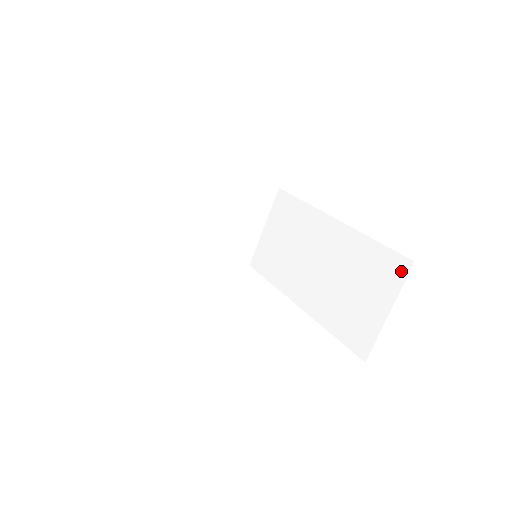
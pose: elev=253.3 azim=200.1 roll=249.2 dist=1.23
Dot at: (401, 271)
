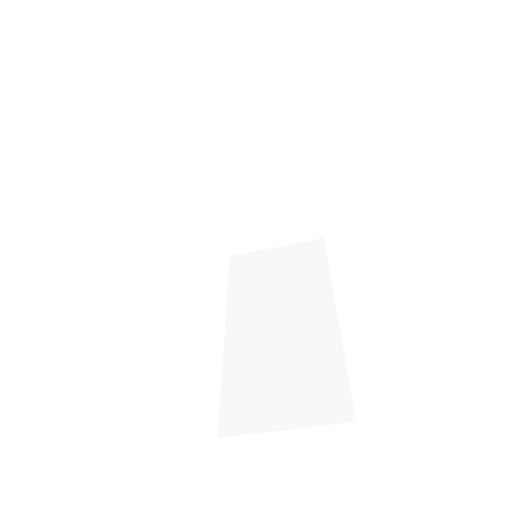
Dot at: (336, 413)
